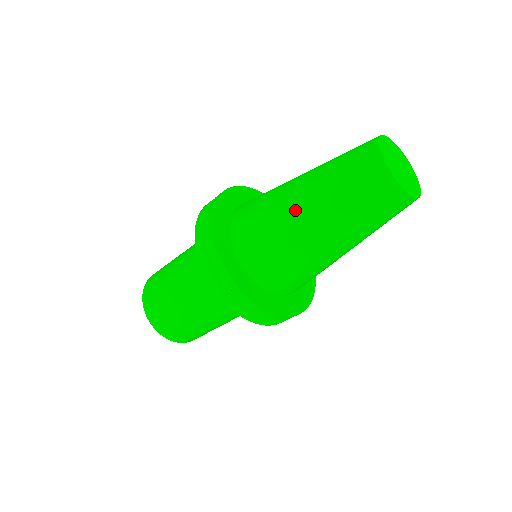
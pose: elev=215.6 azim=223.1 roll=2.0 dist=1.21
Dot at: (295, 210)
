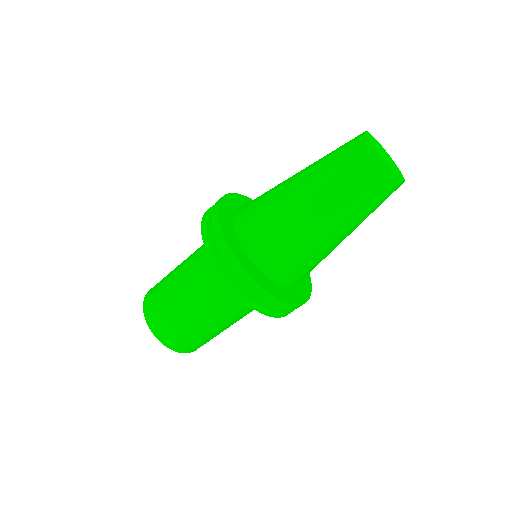
Dot at: (292, 189)
